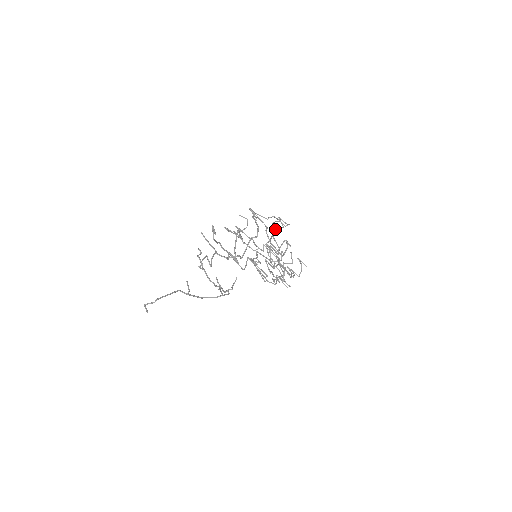
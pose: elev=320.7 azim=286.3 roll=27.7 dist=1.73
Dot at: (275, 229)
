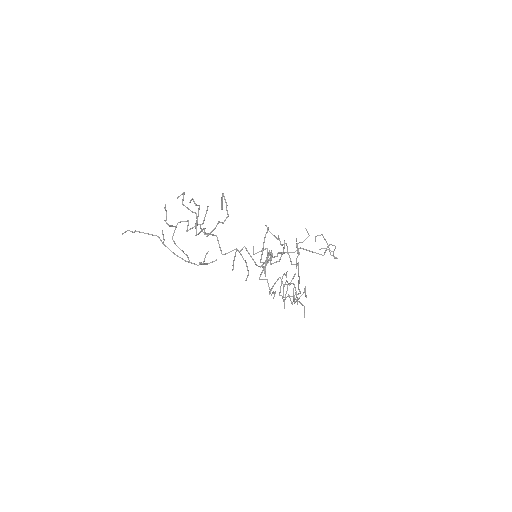
Dot at: (306, 249)
